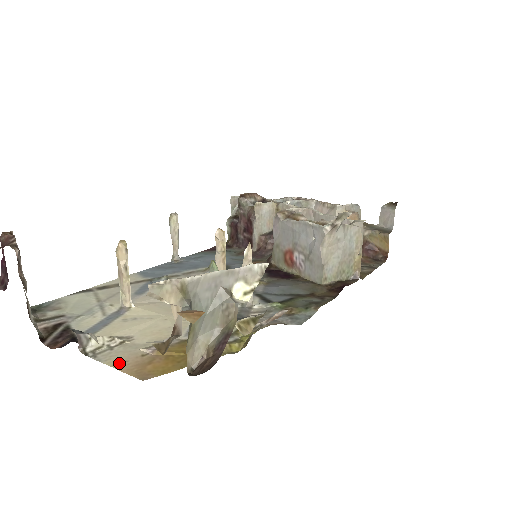
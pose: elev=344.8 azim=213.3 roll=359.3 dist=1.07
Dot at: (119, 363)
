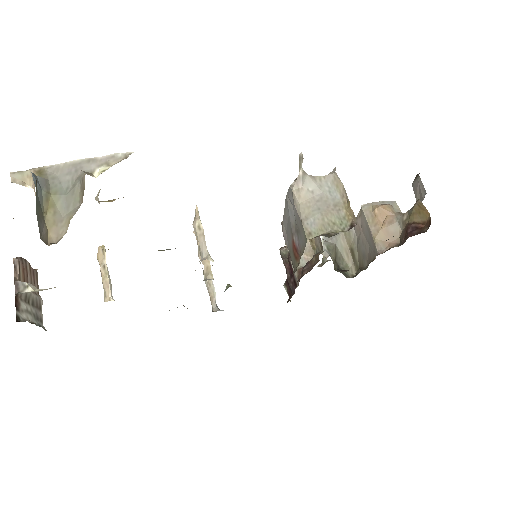
Dot at: occluded
